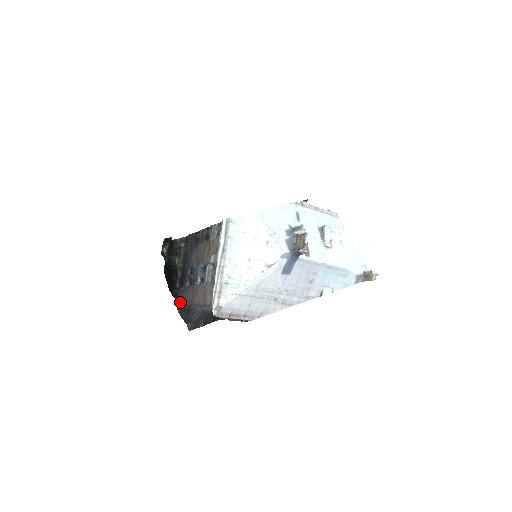
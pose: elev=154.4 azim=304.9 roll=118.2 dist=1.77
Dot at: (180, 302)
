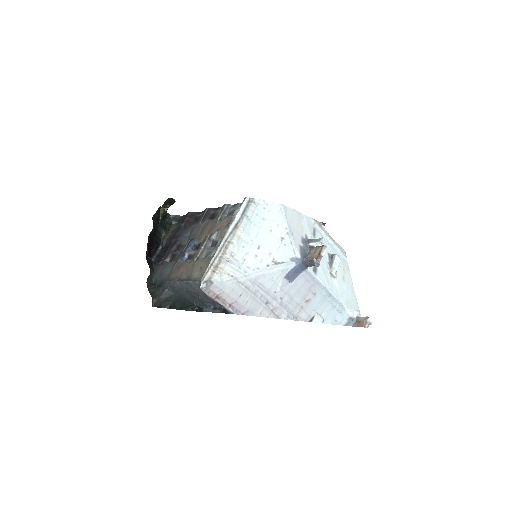
Dot at: (153, 274)
